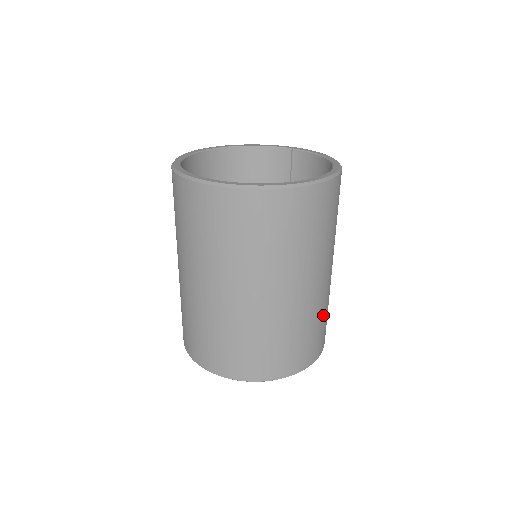
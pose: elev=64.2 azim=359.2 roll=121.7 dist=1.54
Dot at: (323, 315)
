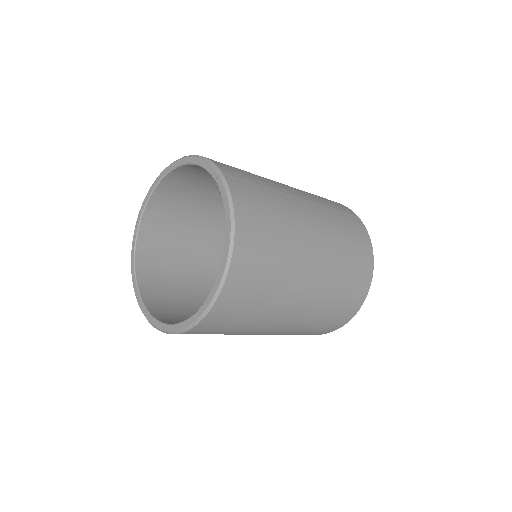
Dot at: (323, 316)
